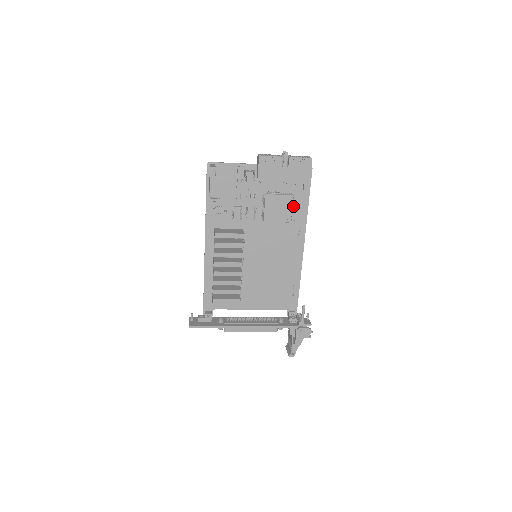
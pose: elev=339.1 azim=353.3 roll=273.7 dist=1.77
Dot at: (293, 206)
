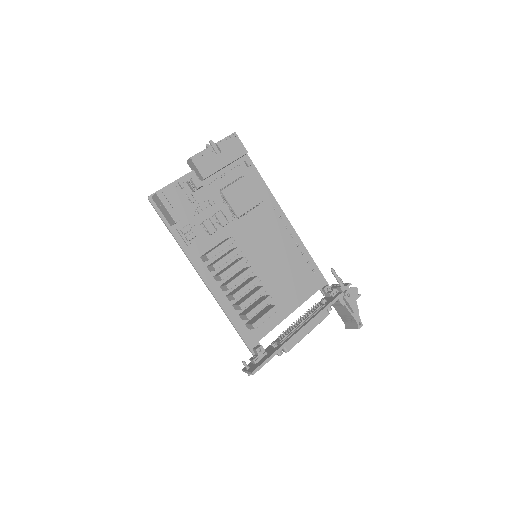
Dot at: (251, 188)
